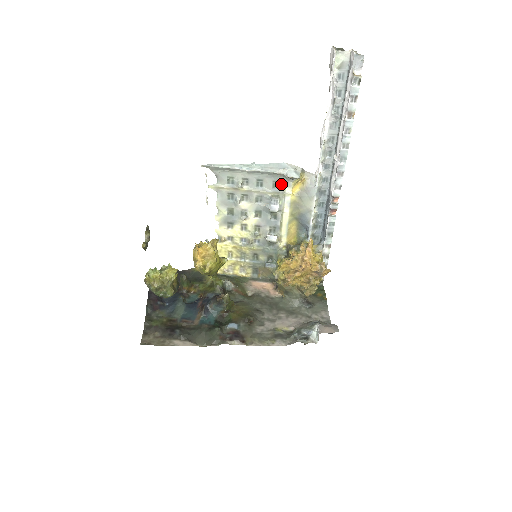
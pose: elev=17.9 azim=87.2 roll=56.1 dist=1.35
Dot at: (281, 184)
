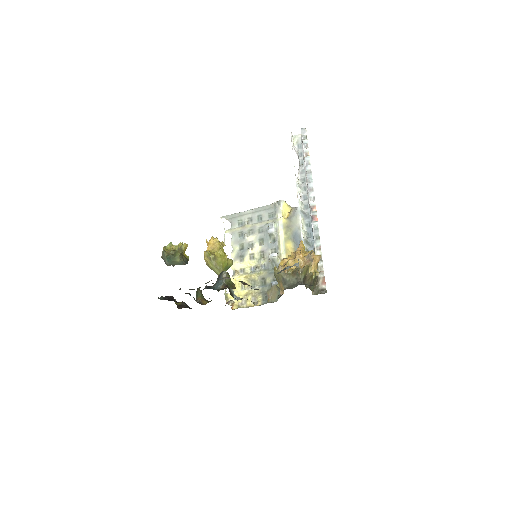
Dot at: (274, 213)
